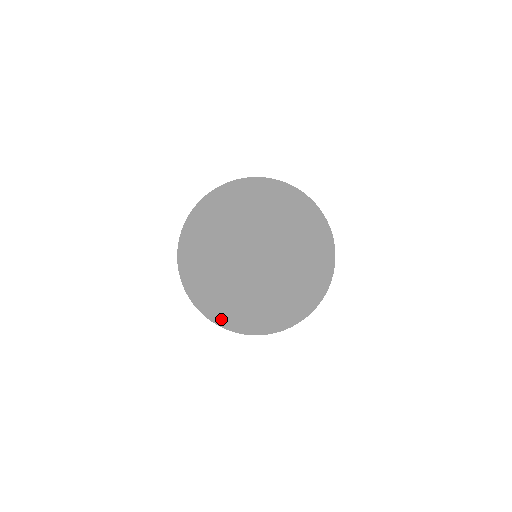
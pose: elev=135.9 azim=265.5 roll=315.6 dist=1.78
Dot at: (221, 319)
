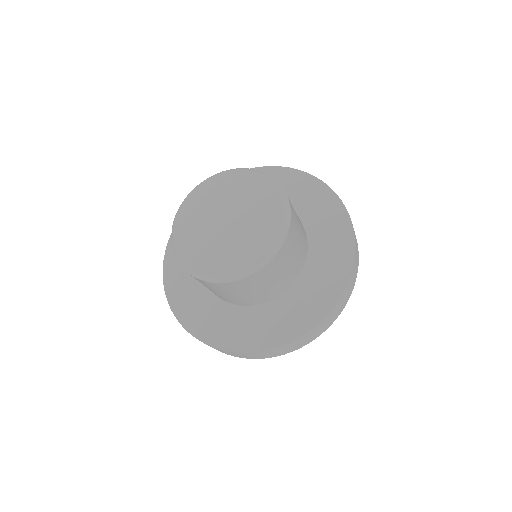
Dot at: (192, 323)
